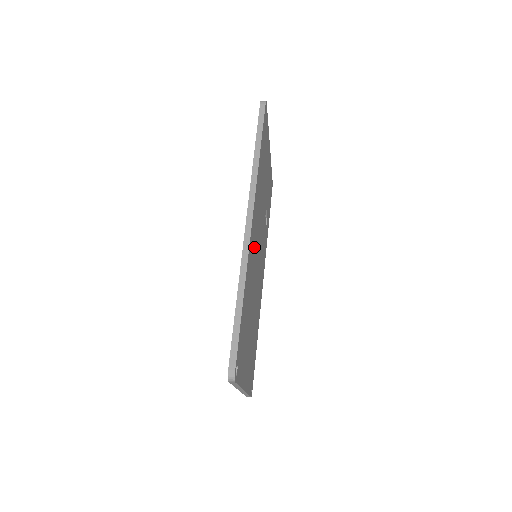
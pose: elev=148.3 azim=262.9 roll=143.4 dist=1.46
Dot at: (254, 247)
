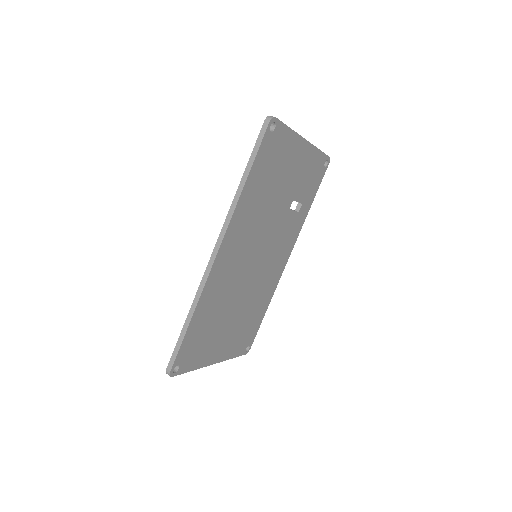
Dot at: (234, 263)
